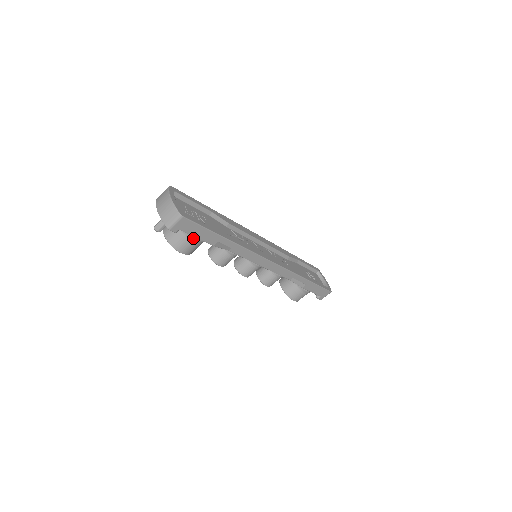
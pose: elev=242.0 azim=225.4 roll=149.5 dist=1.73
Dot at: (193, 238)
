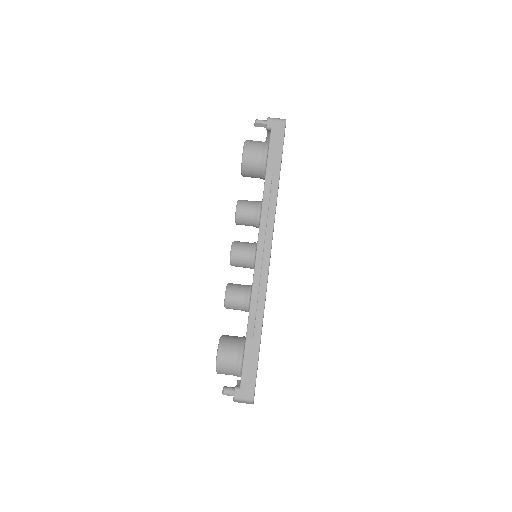
Dot at: (265, 149)
